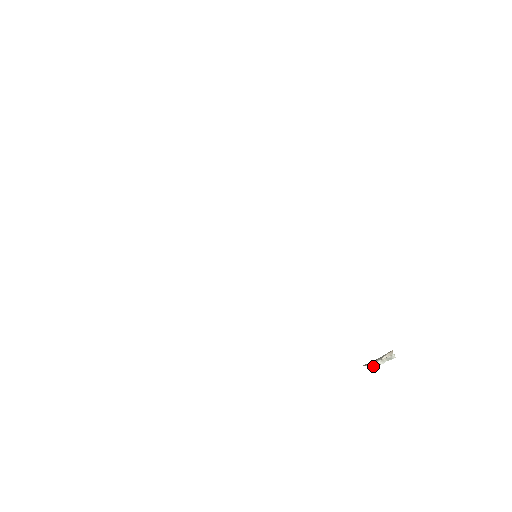
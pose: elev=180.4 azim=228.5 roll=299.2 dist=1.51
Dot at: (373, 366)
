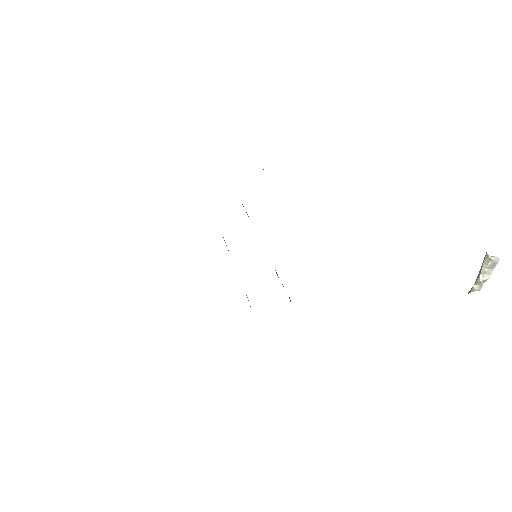
Dot at: (480, 287)
